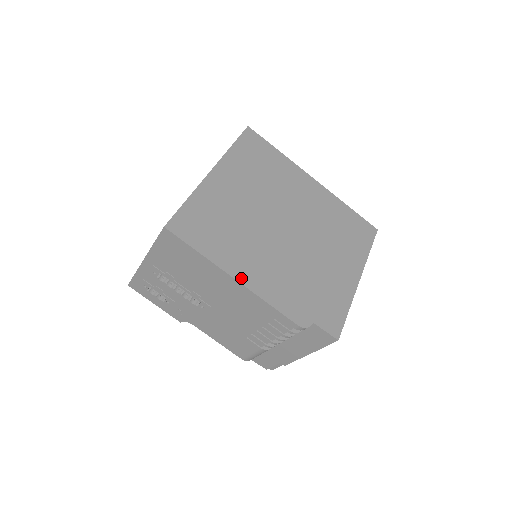
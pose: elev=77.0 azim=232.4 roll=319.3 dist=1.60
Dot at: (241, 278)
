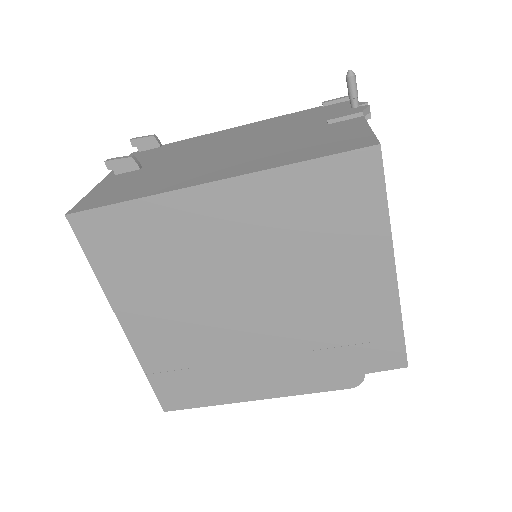
Dot at: (260, 395)
